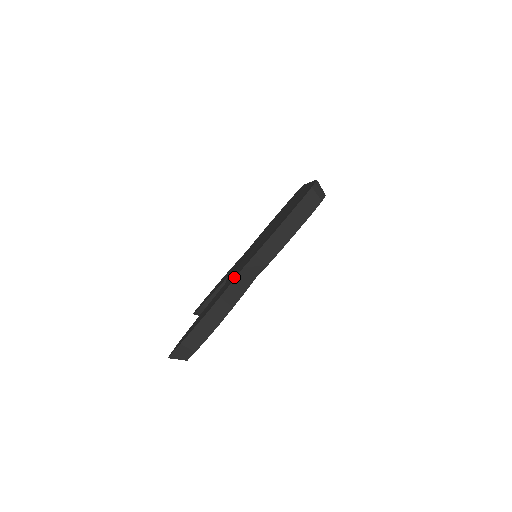
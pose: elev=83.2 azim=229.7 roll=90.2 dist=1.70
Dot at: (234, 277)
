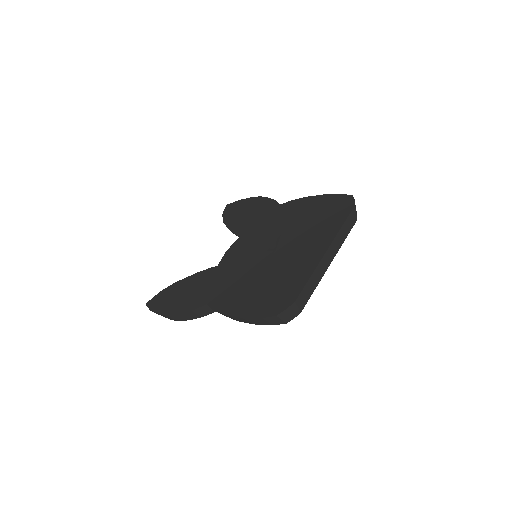
Dot at: (201, 300)
